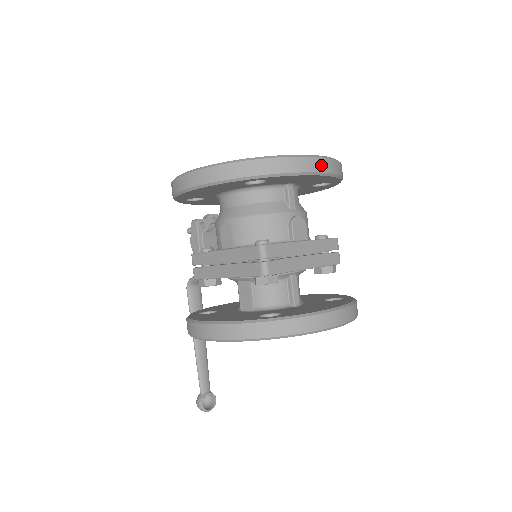
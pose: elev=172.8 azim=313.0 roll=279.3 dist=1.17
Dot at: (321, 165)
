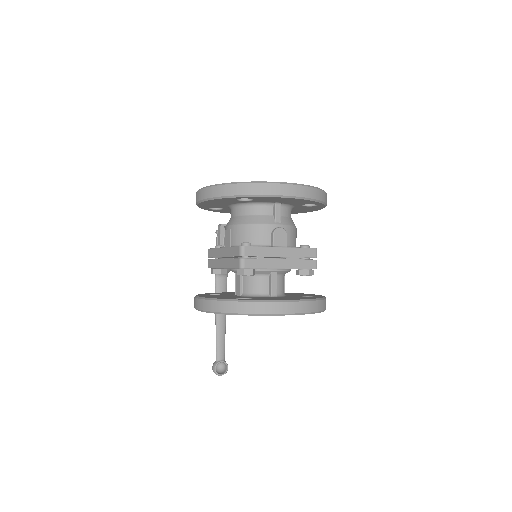
Dot at: (294, 190)
